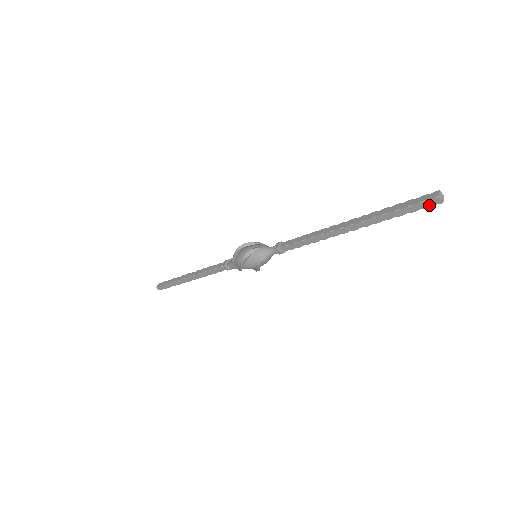
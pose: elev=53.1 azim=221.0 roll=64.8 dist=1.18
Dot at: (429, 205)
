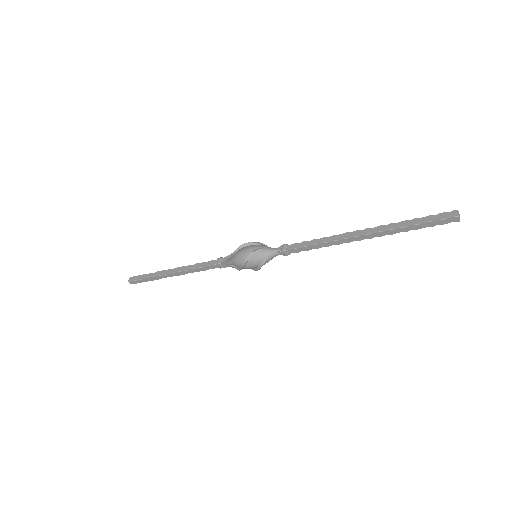
Dot at: (447, 222)
